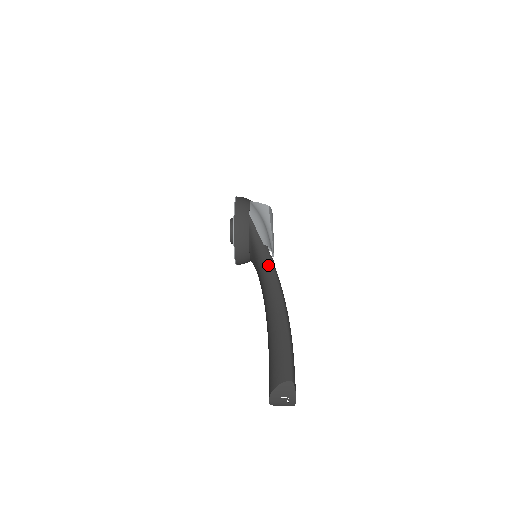
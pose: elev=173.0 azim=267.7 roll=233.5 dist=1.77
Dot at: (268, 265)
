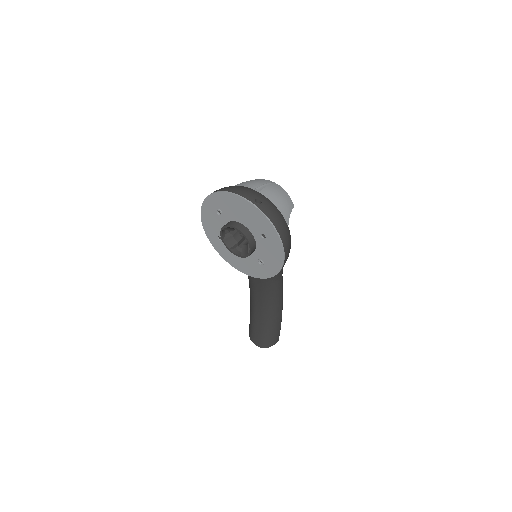
Dot at: (280, 281)
